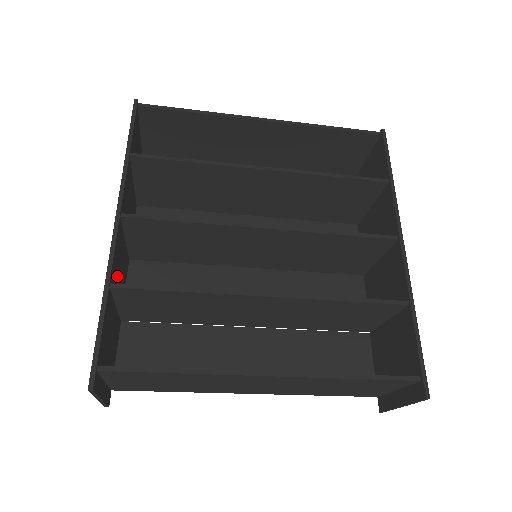
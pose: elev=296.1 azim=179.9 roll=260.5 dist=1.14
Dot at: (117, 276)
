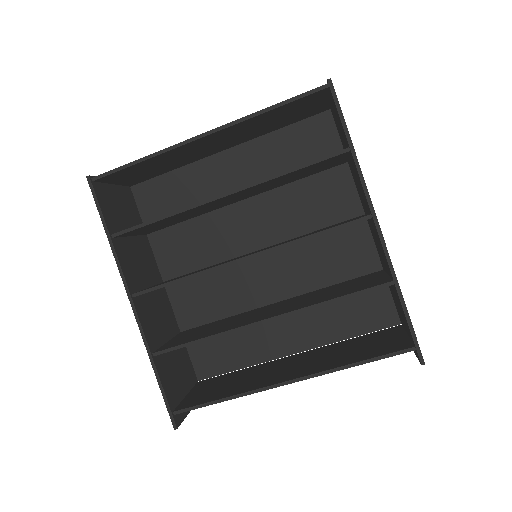
Dot at: (157, 329)
